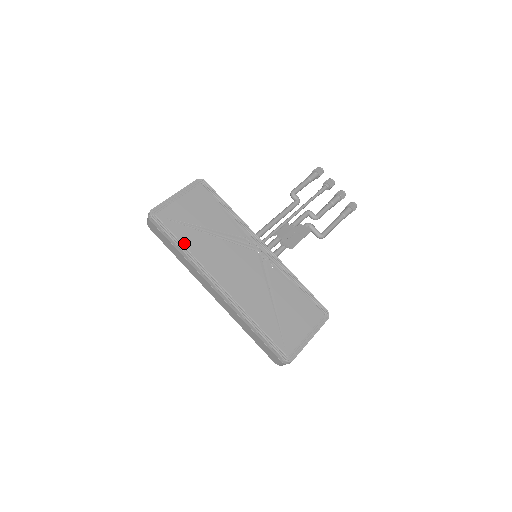
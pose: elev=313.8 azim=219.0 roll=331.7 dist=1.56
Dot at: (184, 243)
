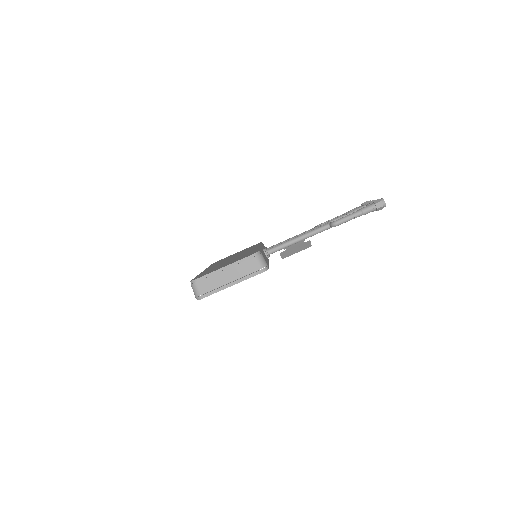
Dot at: occluded
